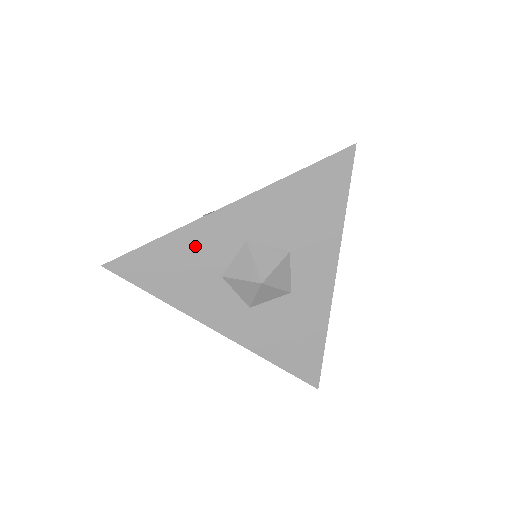
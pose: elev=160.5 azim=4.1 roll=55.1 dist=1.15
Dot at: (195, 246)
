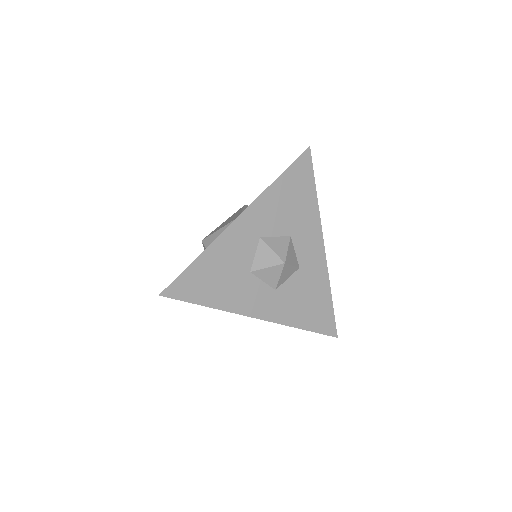
Dot at: (226, 254)
